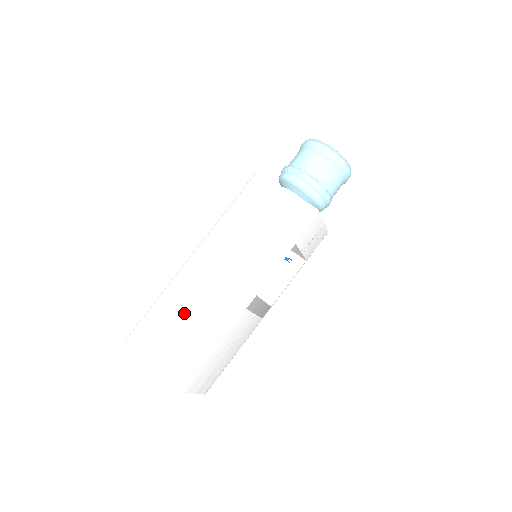
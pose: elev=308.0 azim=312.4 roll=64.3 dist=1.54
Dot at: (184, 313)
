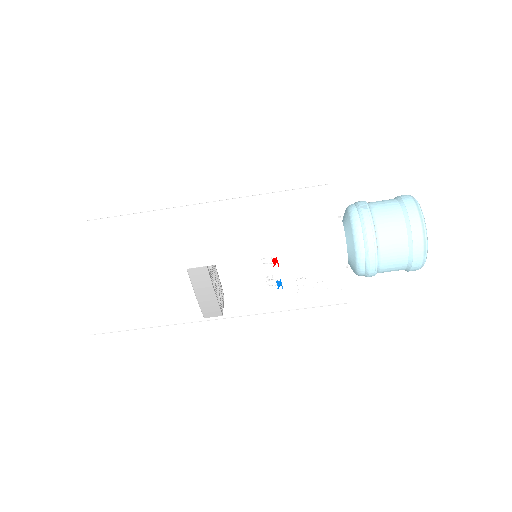
Dot at: (143, 232)
